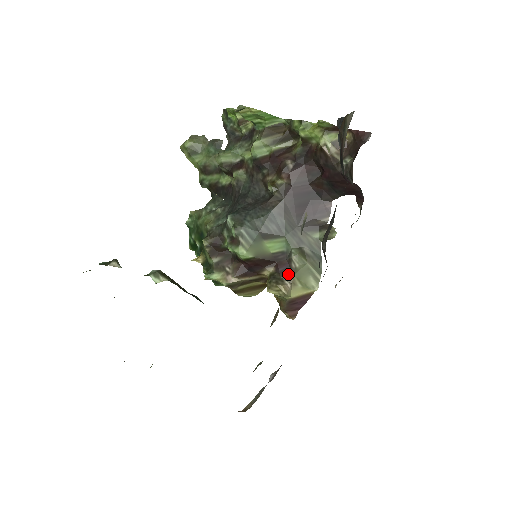
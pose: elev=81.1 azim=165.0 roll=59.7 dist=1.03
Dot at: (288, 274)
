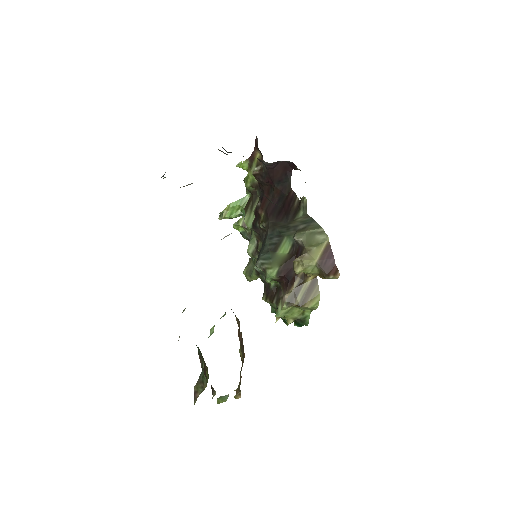
Dot at: (303, 251)
